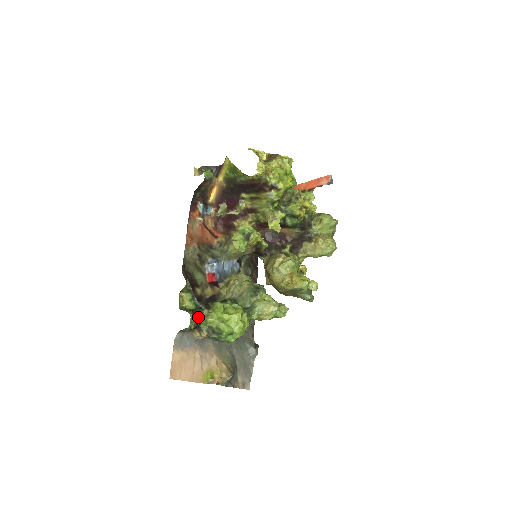
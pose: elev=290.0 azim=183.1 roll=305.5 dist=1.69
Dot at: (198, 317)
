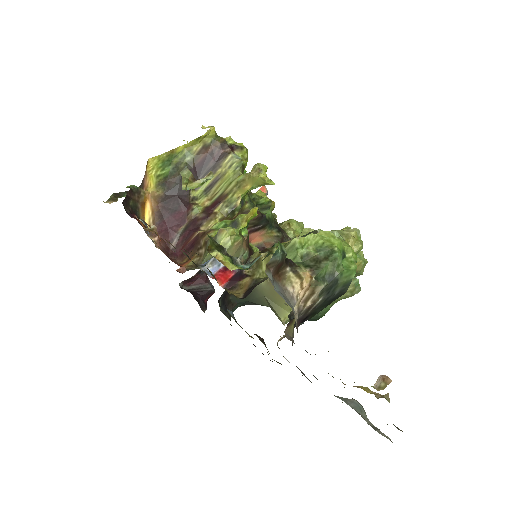
Dot at: (273, 253)
